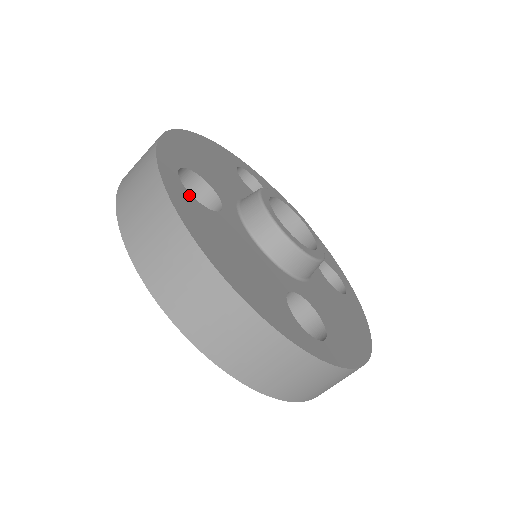
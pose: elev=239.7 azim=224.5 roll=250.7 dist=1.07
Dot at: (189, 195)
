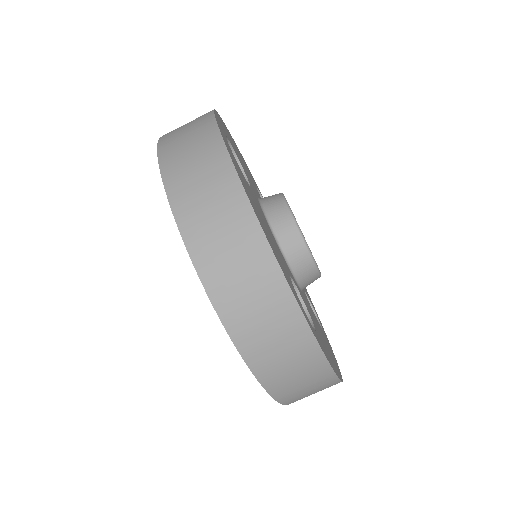
Dot at: (232, 153)
